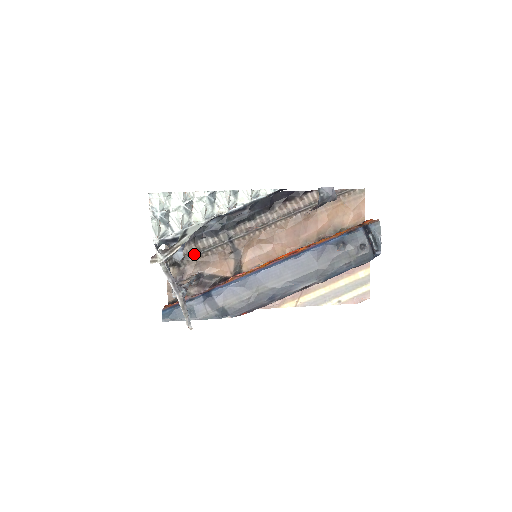
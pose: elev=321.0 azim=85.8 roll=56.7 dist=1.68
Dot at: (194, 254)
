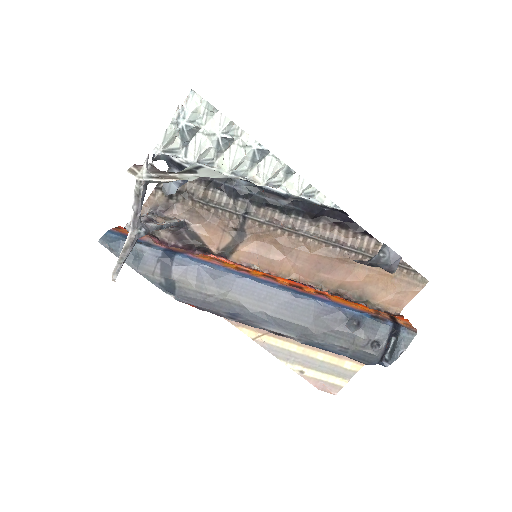
Dot at: (196, 198)
